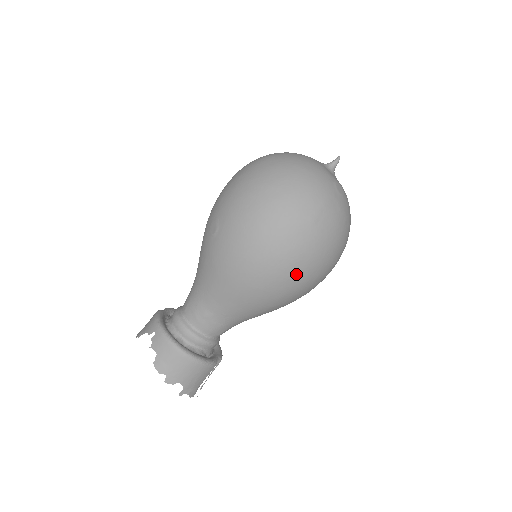
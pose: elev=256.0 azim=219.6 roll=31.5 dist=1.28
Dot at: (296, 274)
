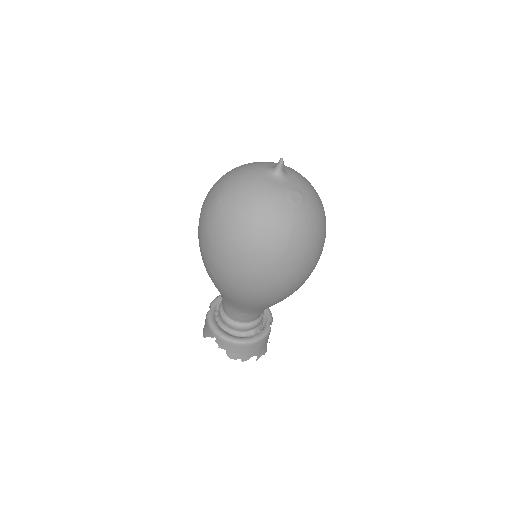
Dot at: (295, 283)
